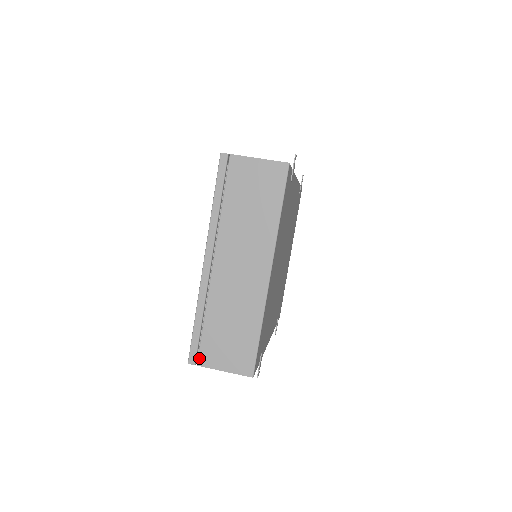
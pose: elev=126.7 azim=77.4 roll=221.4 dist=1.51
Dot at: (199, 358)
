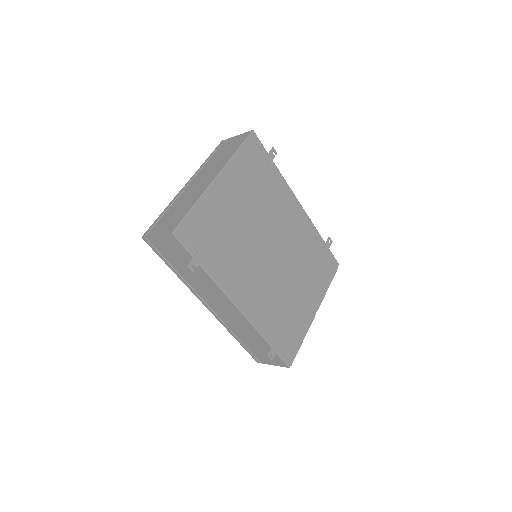
Dot at: (149, 232)
